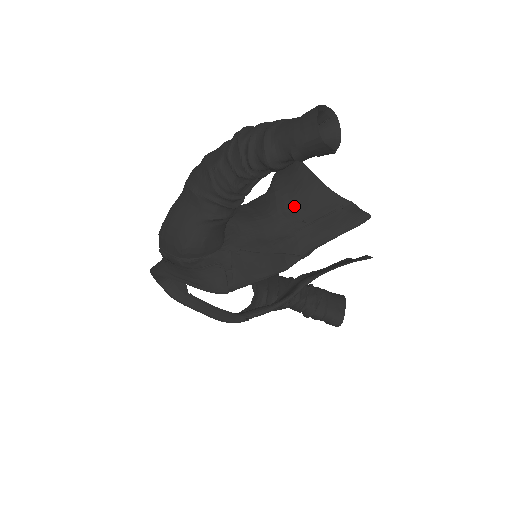
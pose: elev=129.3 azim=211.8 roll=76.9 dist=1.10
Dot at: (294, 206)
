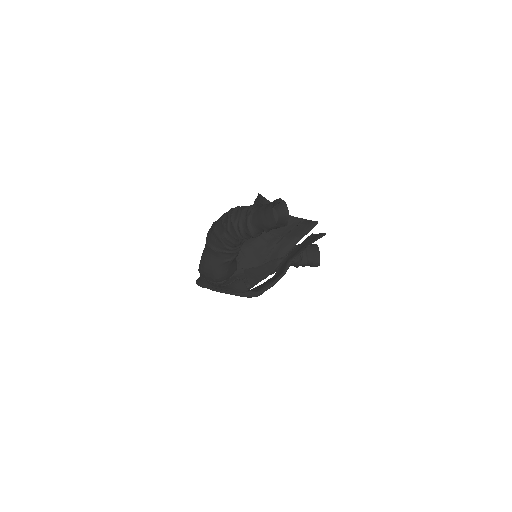
Dot at: (271, 230)
